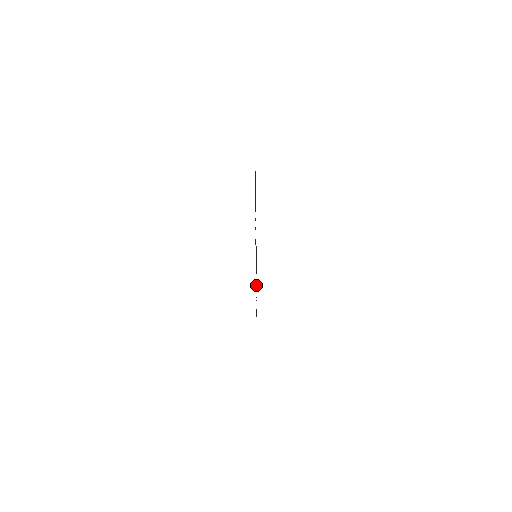
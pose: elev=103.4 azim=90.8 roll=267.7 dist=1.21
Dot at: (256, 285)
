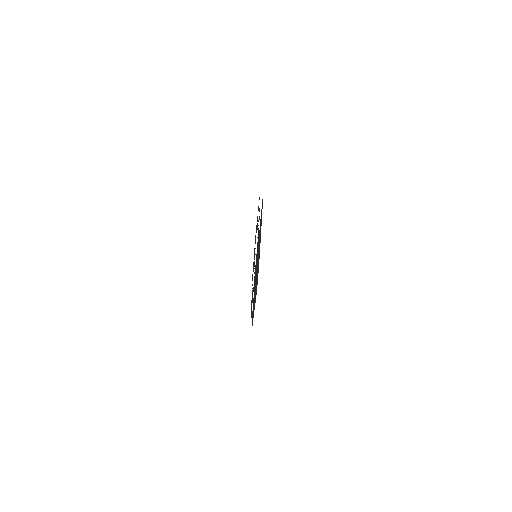
Dot at: occluded
